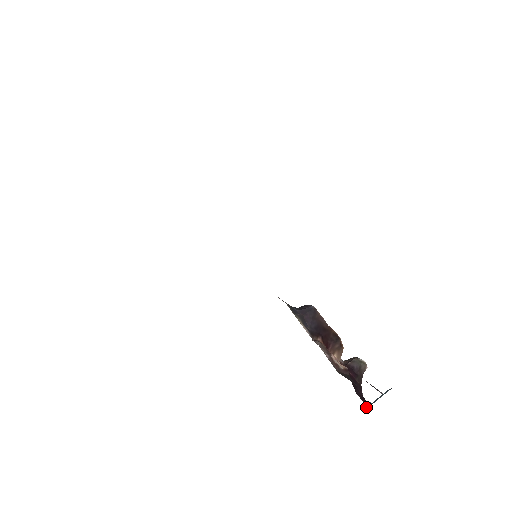
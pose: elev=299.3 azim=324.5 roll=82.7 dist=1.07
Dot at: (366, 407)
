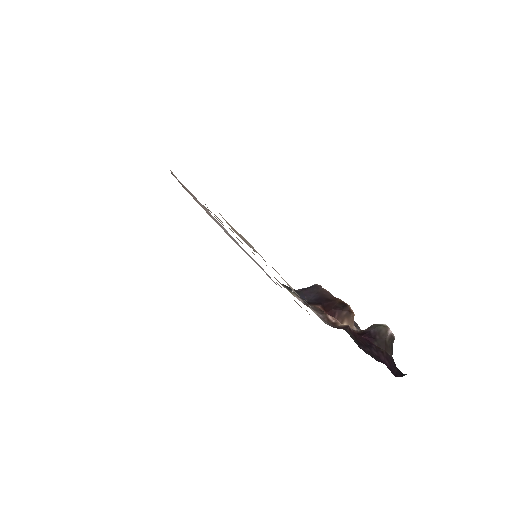
Dot at: (396, 376)
